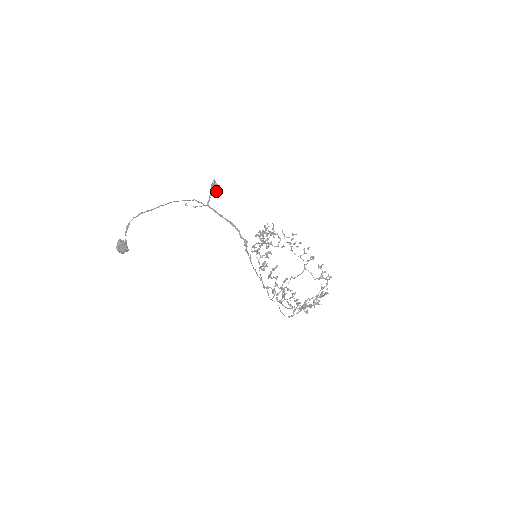
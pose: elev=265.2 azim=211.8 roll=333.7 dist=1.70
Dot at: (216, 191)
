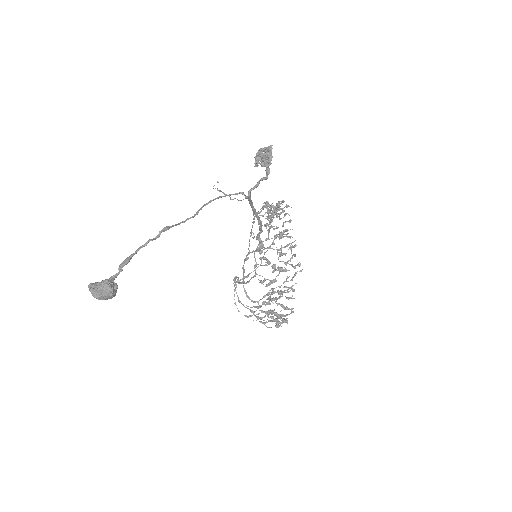
Dot at: (269, 172)
